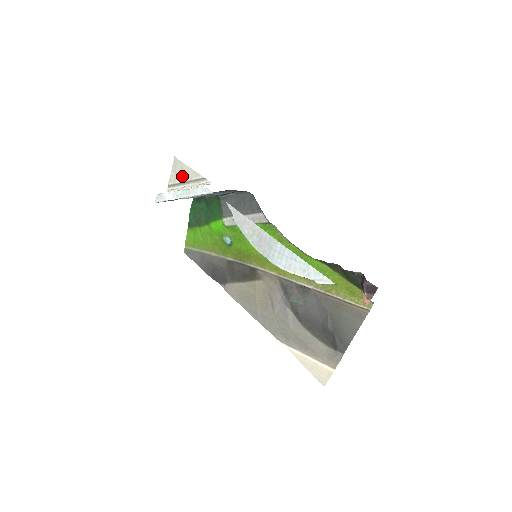
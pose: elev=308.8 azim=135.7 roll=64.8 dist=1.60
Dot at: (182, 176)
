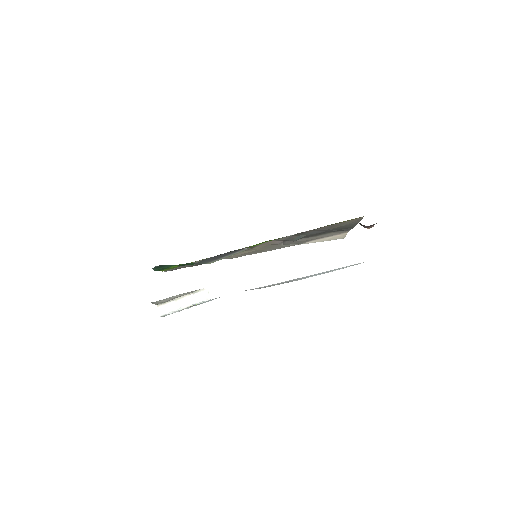
Dot at: occluded
